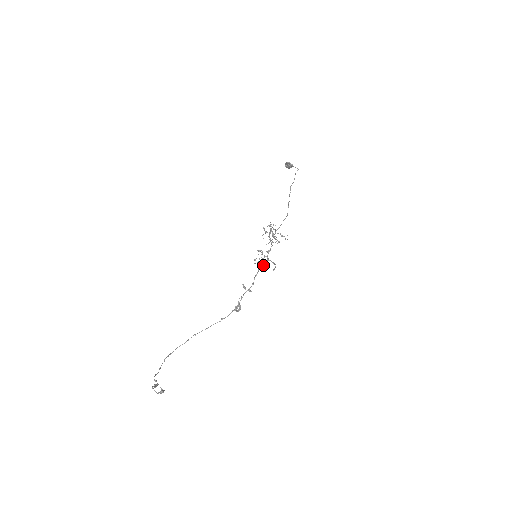
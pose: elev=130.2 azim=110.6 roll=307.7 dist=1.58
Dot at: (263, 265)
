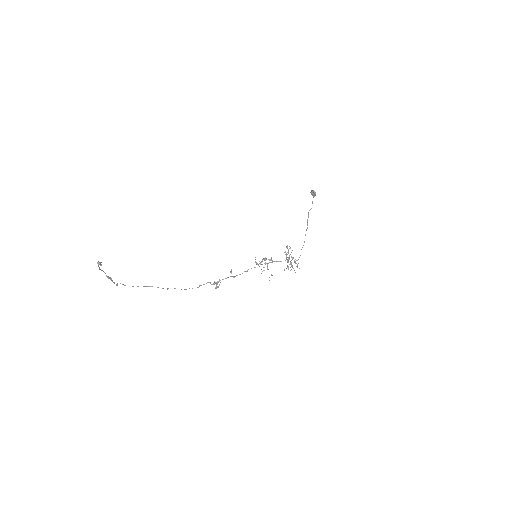
Dot at: occluded
